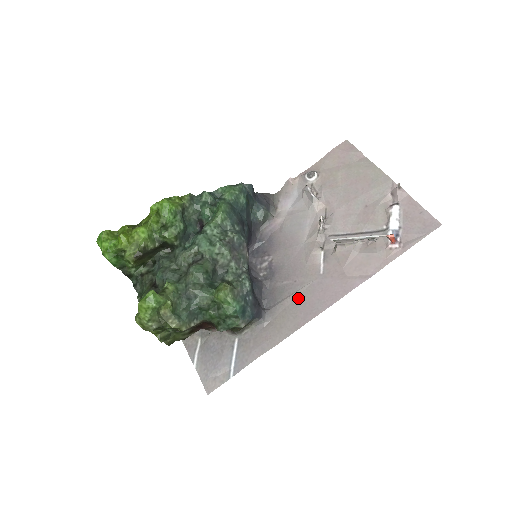
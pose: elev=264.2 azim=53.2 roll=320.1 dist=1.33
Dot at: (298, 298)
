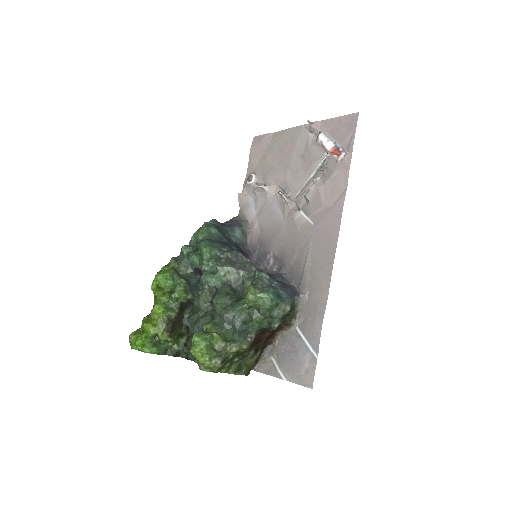
Dot at: (312, 255)
